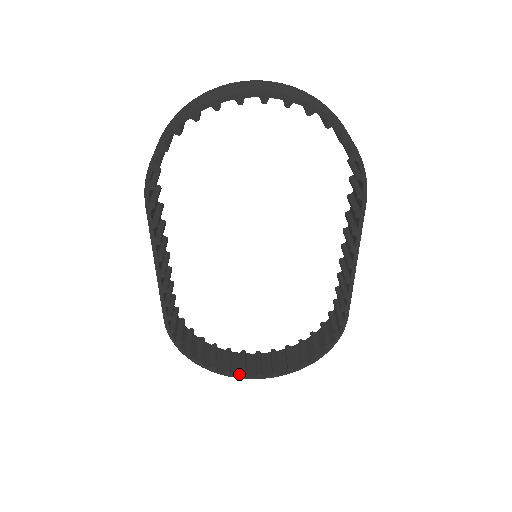
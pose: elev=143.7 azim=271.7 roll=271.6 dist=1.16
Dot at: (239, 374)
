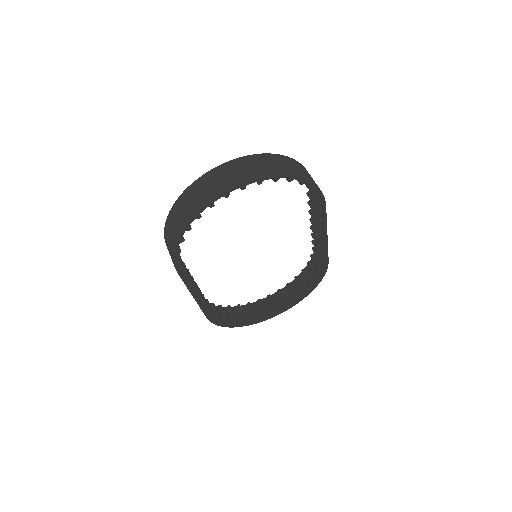
Dot at: (264, 318)
